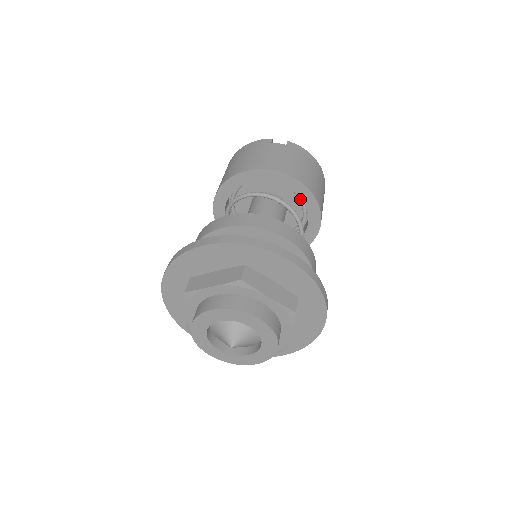
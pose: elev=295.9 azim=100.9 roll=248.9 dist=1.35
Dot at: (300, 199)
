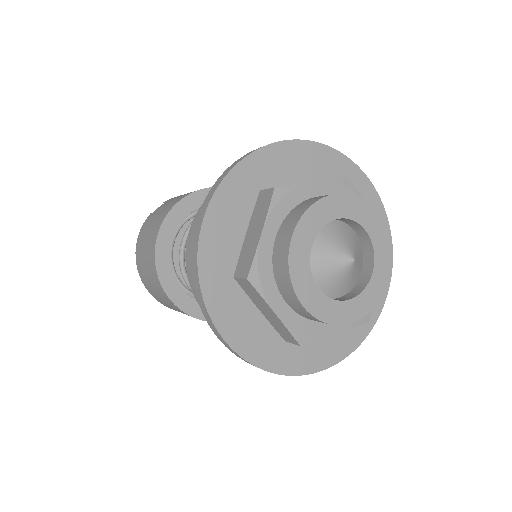
Dot at: occluded
